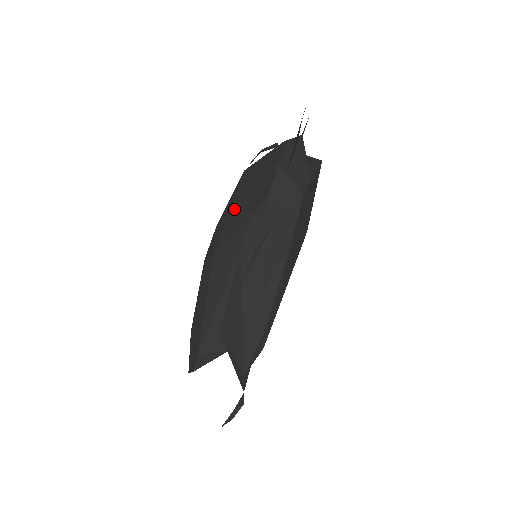
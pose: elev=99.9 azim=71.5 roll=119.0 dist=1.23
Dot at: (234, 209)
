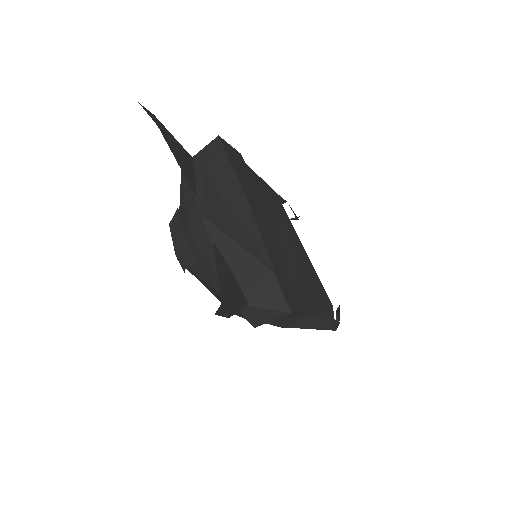
Dot at: occluded
